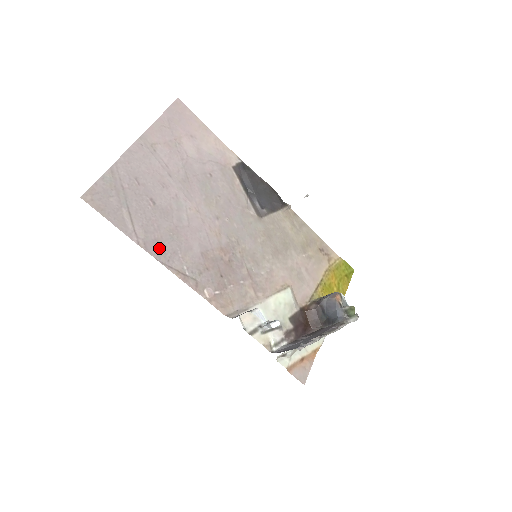
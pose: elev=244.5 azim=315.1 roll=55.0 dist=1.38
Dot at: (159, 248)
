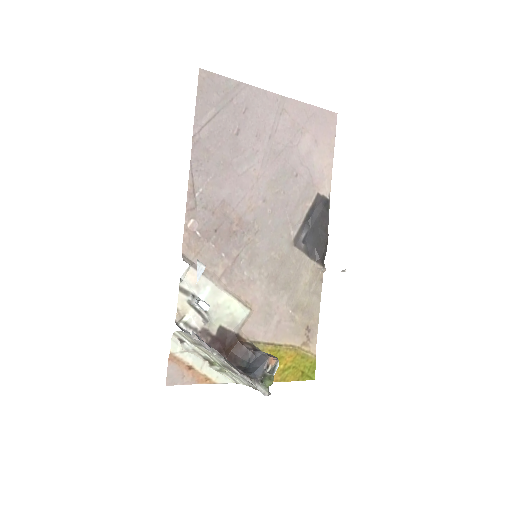
Dot at: (202, 157)
